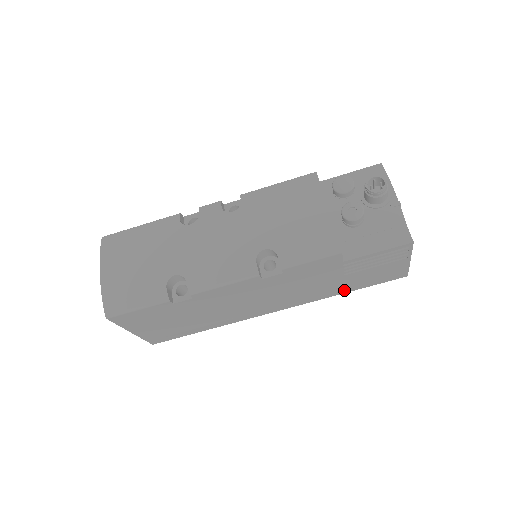
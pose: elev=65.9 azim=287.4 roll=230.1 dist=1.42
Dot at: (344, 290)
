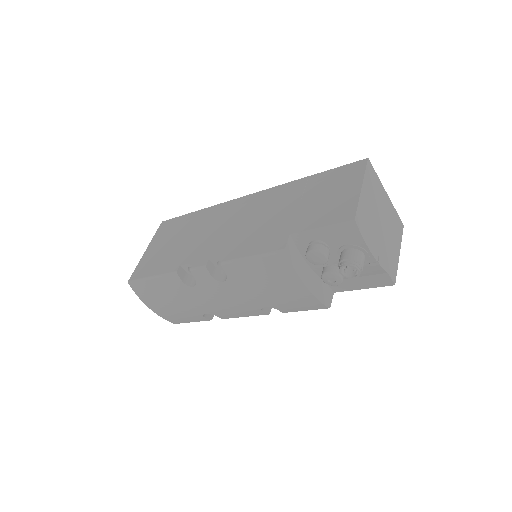
Dot at: occluded
